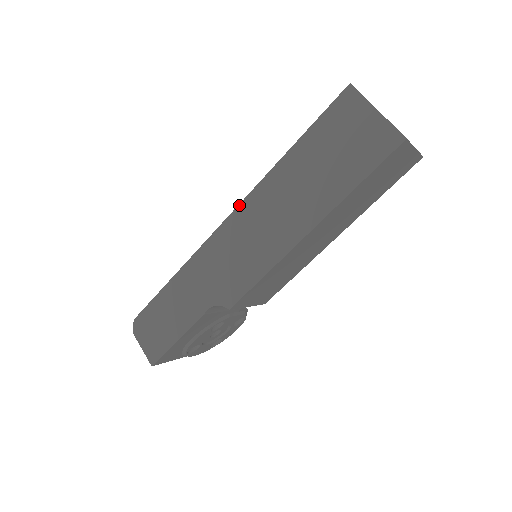
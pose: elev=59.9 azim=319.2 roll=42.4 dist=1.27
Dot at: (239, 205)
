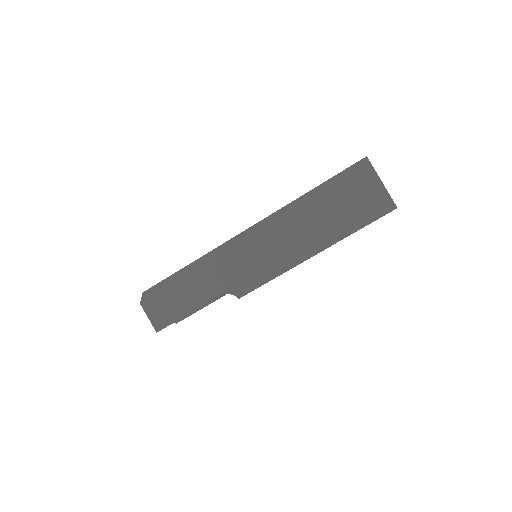
Dot at: (261, 221)
